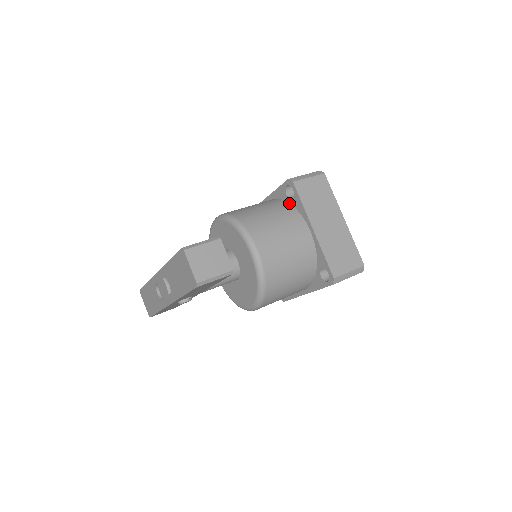
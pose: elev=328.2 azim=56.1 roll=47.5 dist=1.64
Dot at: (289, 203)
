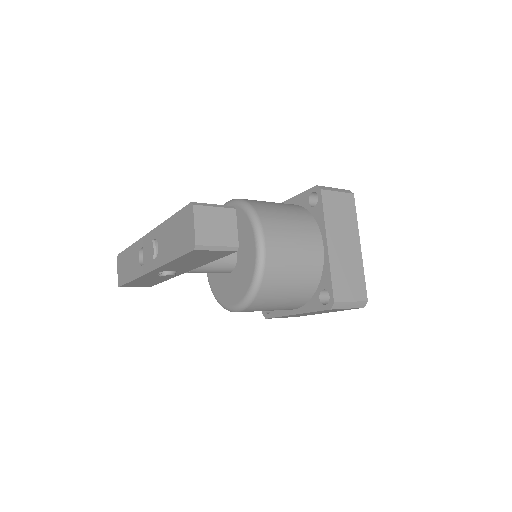
Dot at: (309, 211)
